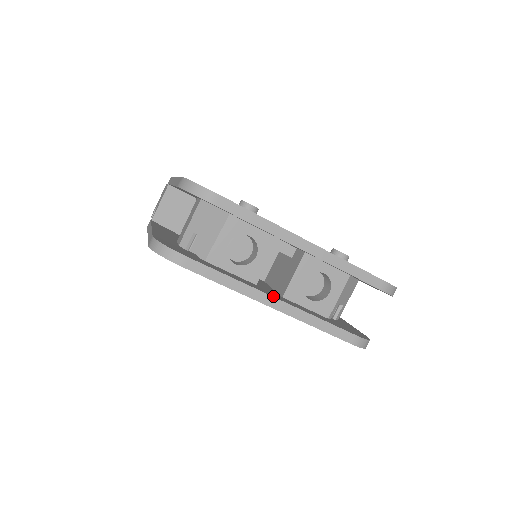
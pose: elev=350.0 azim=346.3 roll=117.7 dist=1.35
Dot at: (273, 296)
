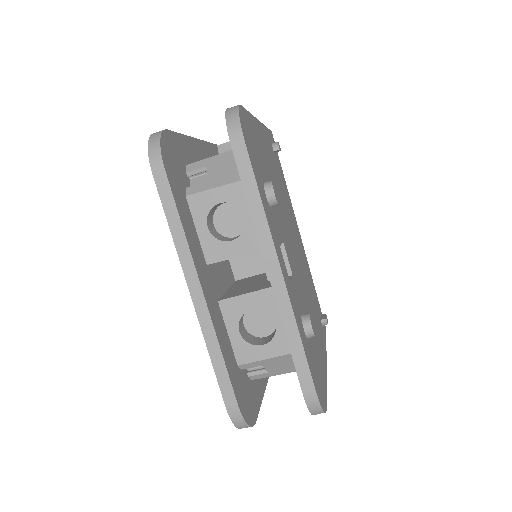
Dot at: (202, 286)
